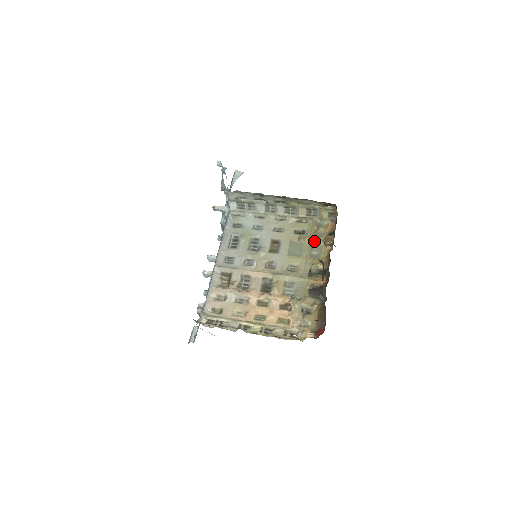
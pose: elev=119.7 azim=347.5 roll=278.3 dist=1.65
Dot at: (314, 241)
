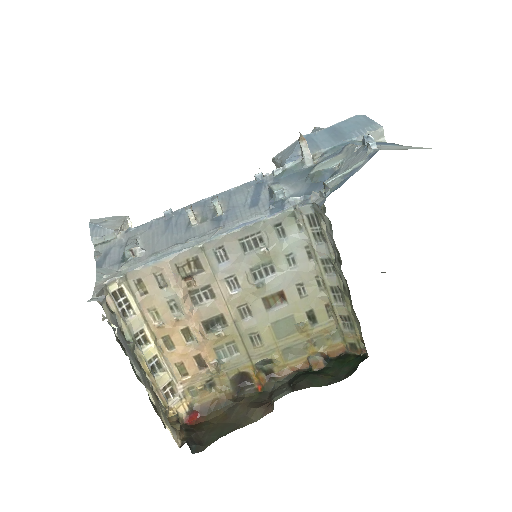
Dot at: (307, 343)
